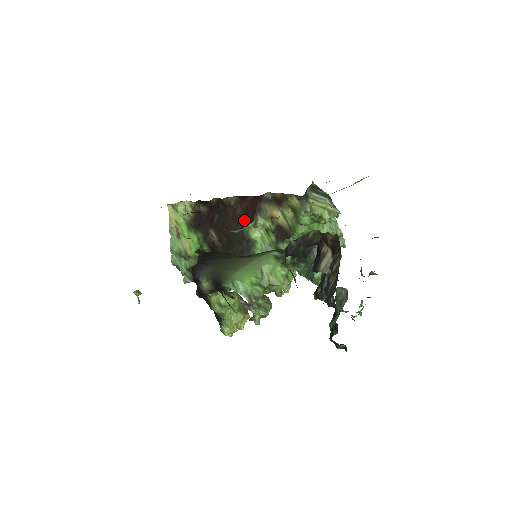
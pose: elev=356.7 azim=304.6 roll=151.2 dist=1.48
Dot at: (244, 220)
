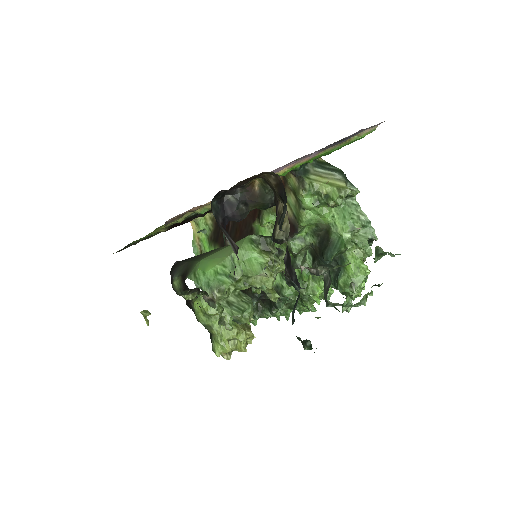
Dot at: (253, 220)
